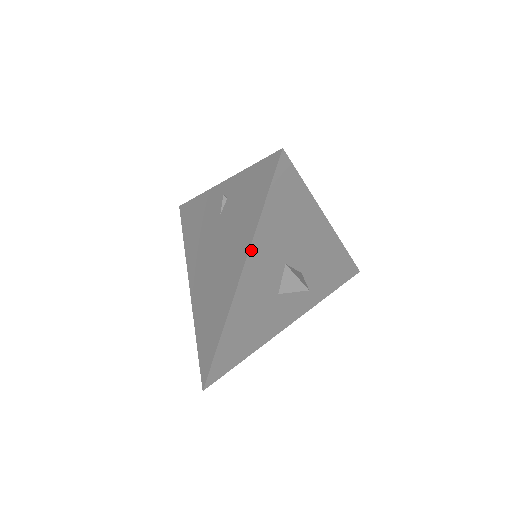
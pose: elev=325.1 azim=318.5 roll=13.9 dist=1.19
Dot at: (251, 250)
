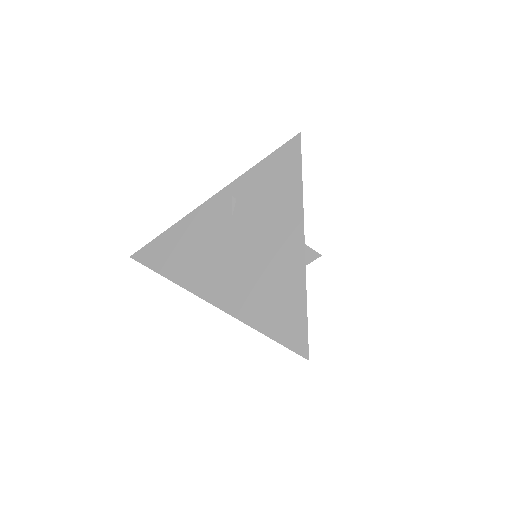
Dot at: (303, 212)
